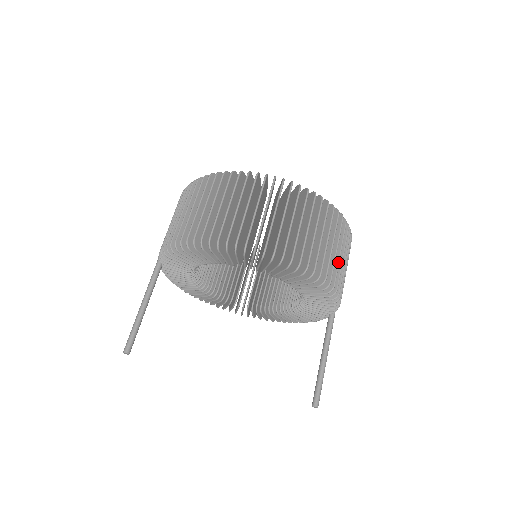
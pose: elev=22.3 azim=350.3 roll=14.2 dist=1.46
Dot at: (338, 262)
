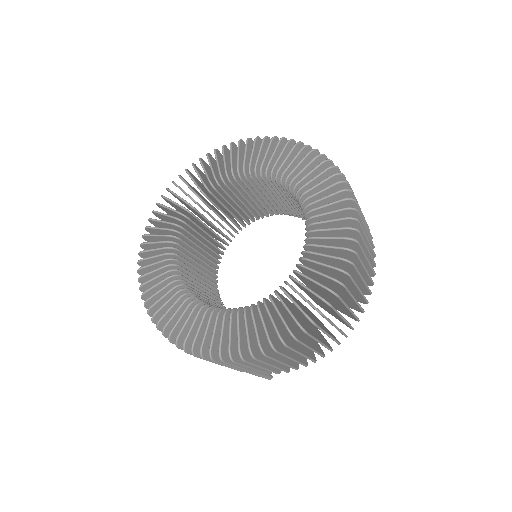
Dot at: occluded
